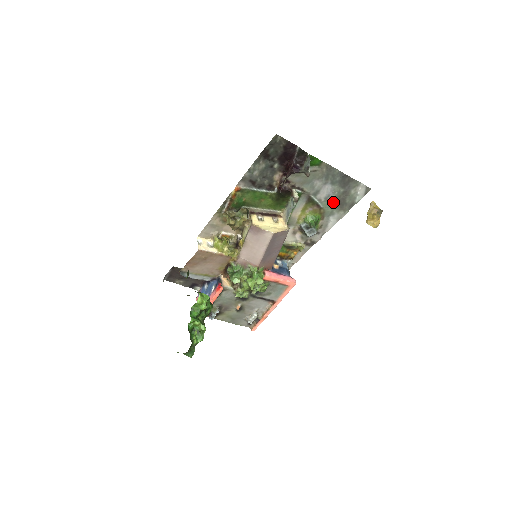
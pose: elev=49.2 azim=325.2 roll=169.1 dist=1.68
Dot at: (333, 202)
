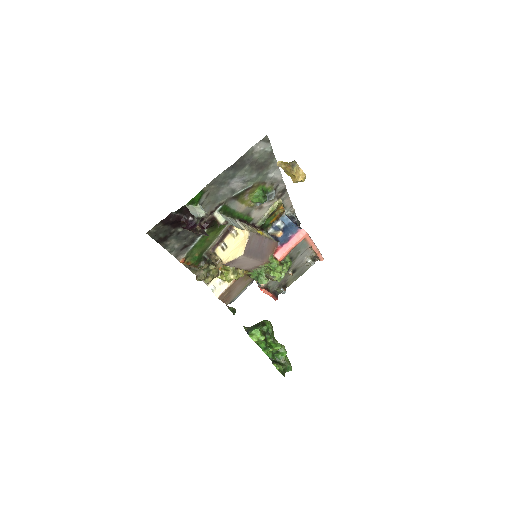
Dot at: (254, 175)
